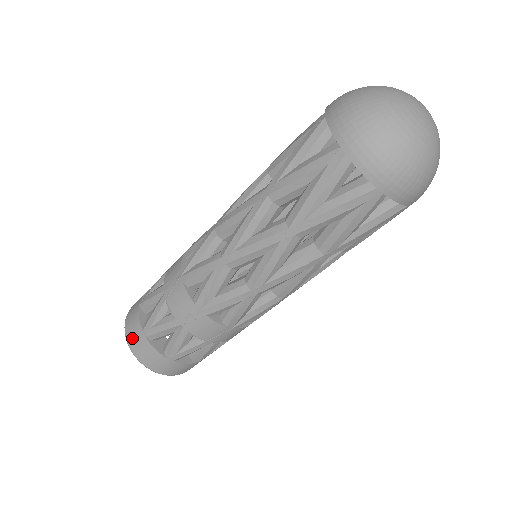
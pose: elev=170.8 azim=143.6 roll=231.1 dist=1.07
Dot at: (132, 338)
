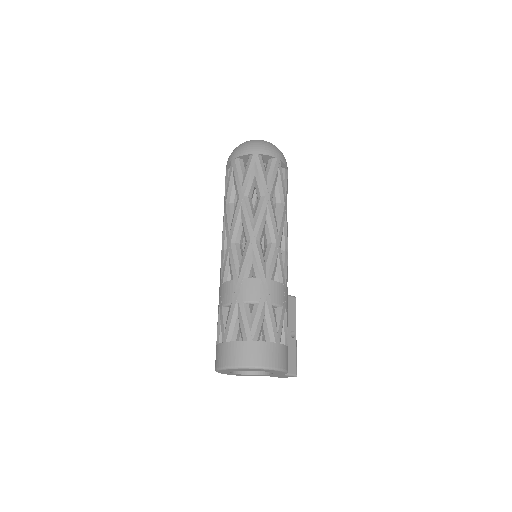
Dot at: (221, 359)
